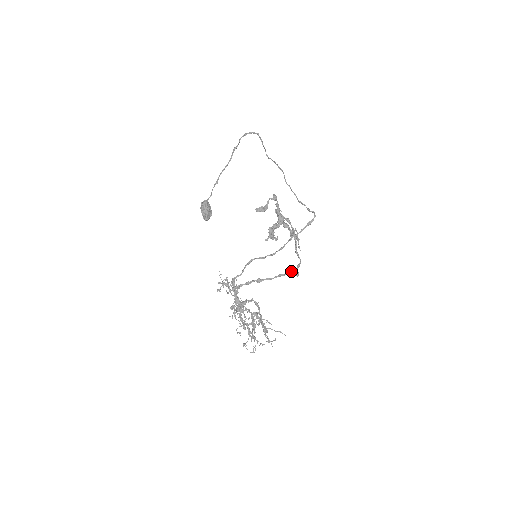
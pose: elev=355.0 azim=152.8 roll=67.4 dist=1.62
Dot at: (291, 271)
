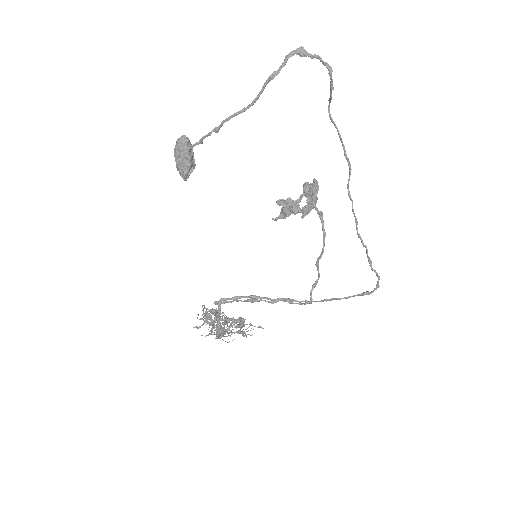
Dot at: occluded
